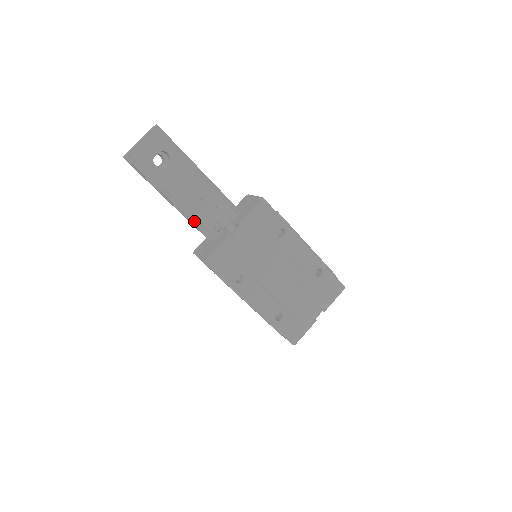
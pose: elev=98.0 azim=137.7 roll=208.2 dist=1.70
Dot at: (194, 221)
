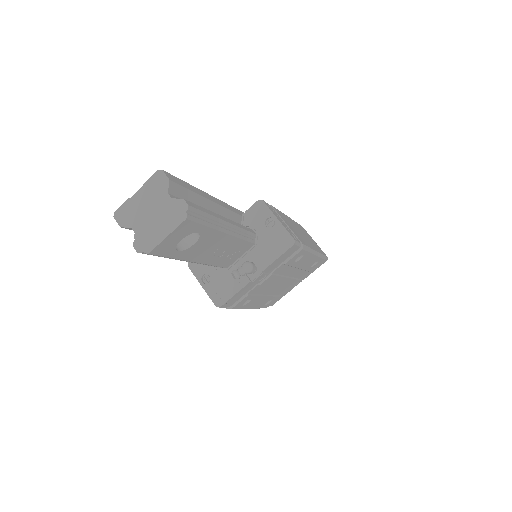
Dot at: occluded
